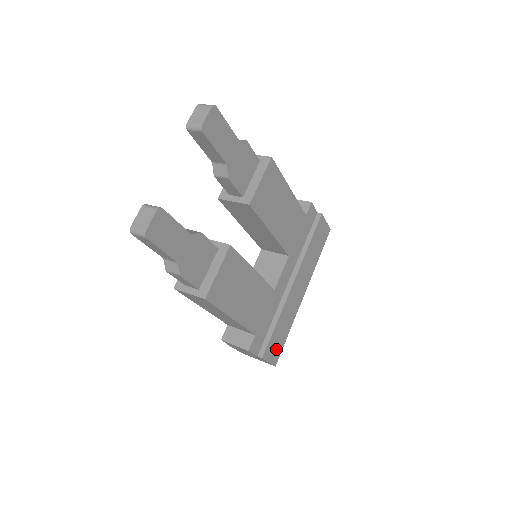
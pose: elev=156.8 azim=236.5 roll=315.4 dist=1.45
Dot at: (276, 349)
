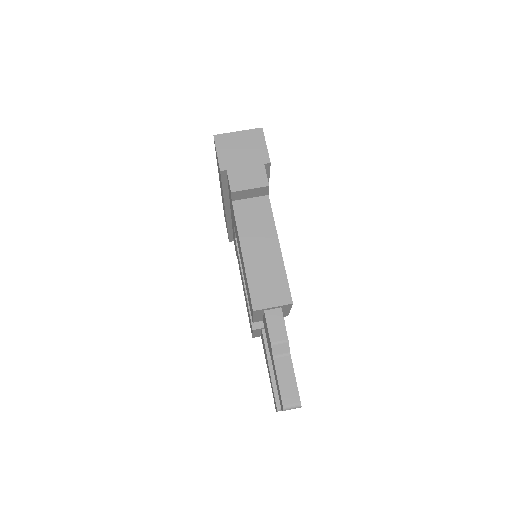
Dot at: occluded
